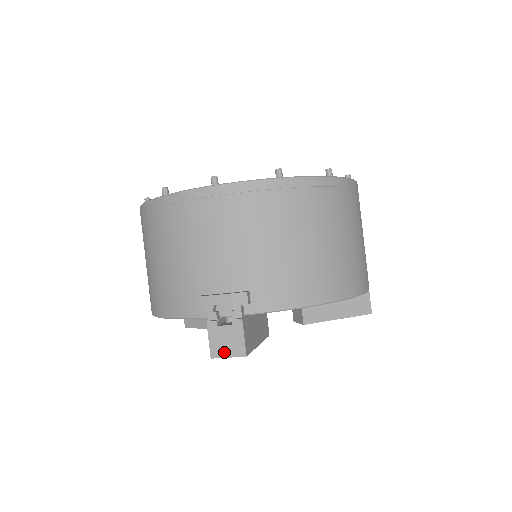
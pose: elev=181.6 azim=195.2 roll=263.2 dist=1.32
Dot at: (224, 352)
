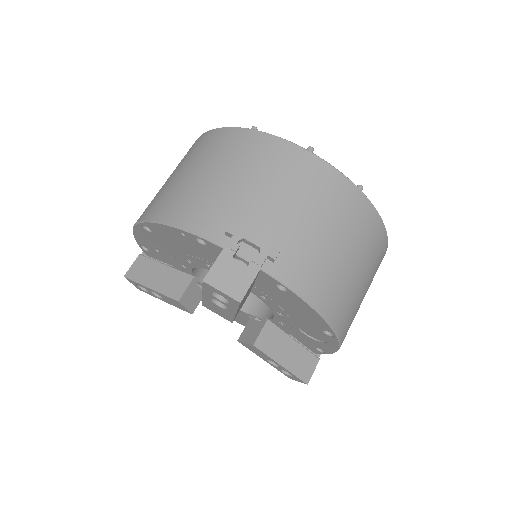
Dot at: (221, 284)
